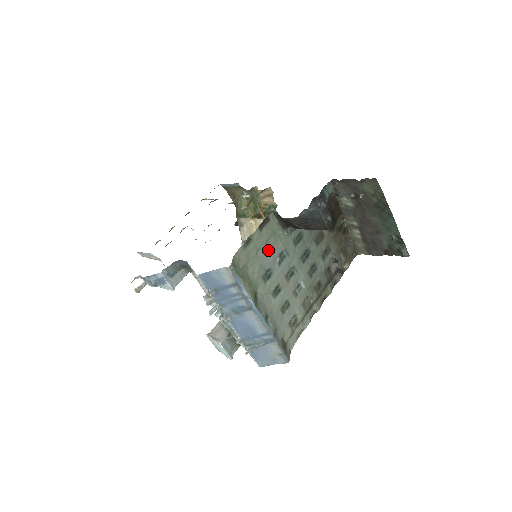
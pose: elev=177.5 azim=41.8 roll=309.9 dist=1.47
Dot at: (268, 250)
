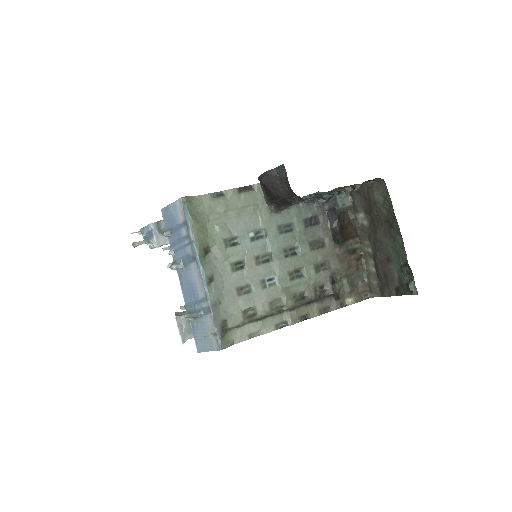
Dot at: (241, 217)
